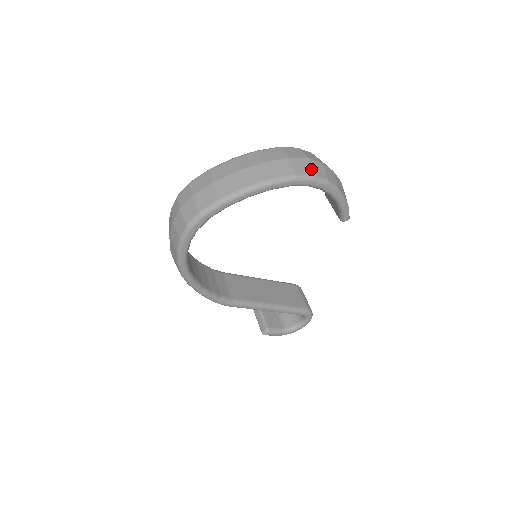
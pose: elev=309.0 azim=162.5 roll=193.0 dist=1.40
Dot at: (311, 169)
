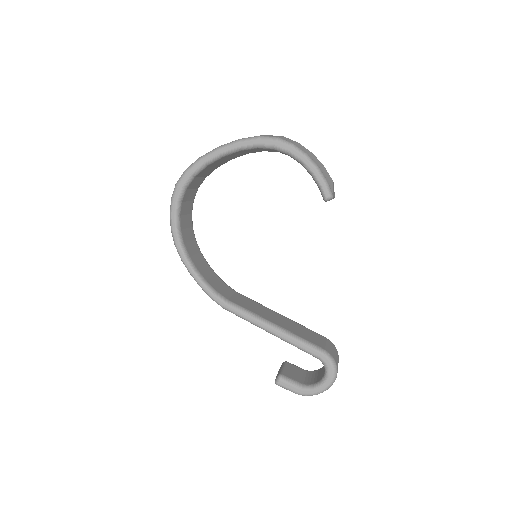
Dot at: (278, 137)
